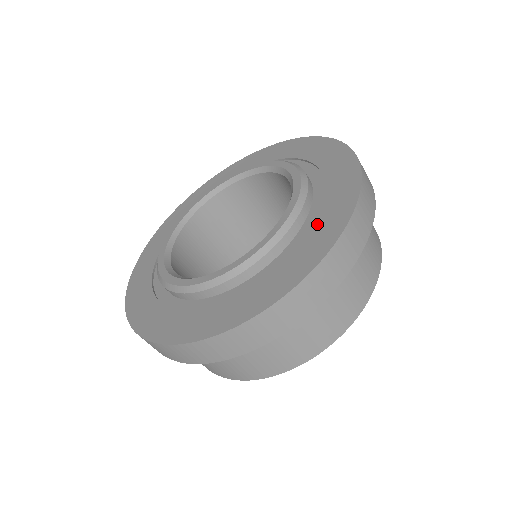
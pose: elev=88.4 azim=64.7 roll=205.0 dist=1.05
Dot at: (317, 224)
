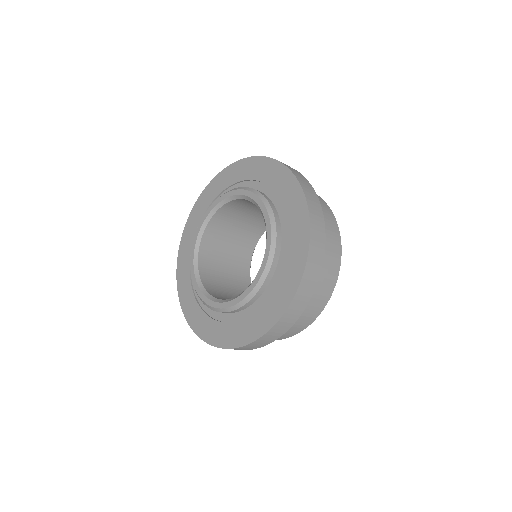
Dot at: (280, 192)
